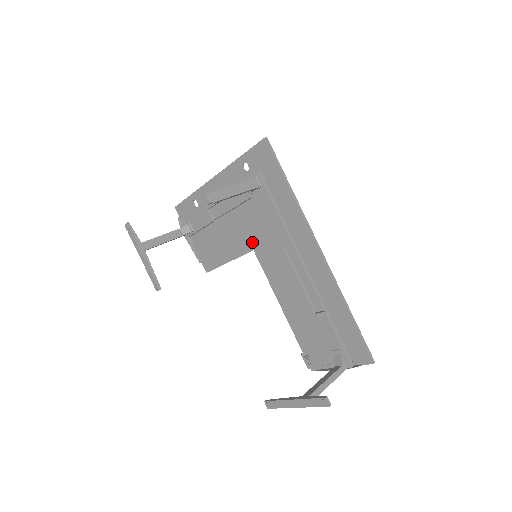
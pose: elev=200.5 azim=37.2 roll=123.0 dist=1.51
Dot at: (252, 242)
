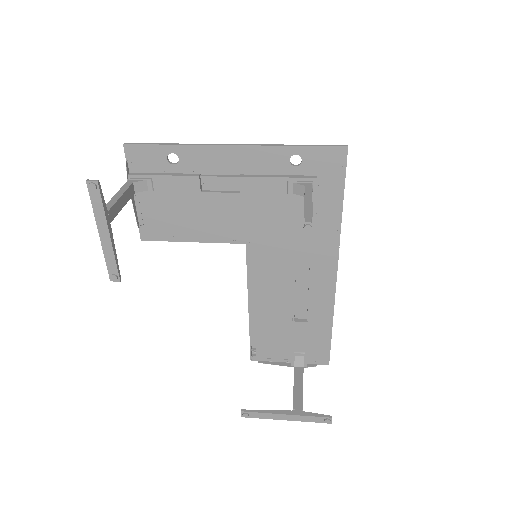
Dot at: (250, 236)
